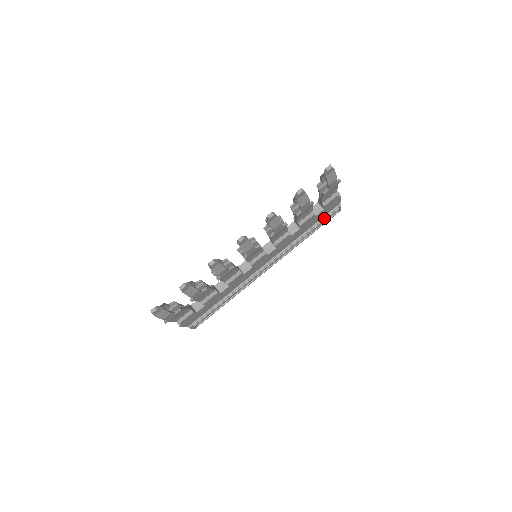
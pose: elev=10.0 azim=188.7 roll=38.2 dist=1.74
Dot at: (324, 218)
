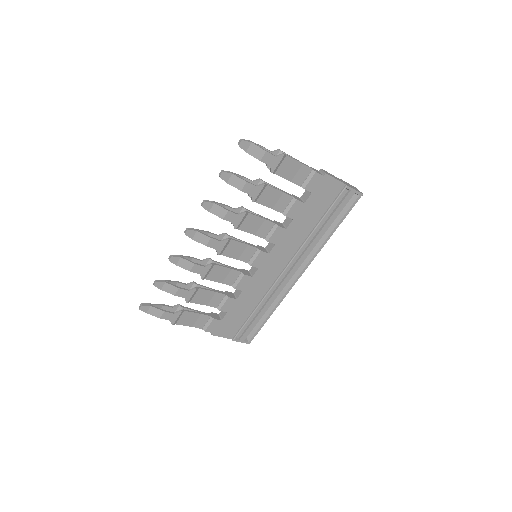
Dot at: (332, 205)
